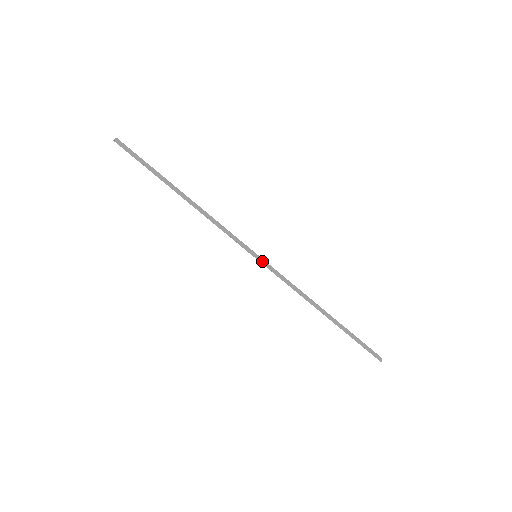
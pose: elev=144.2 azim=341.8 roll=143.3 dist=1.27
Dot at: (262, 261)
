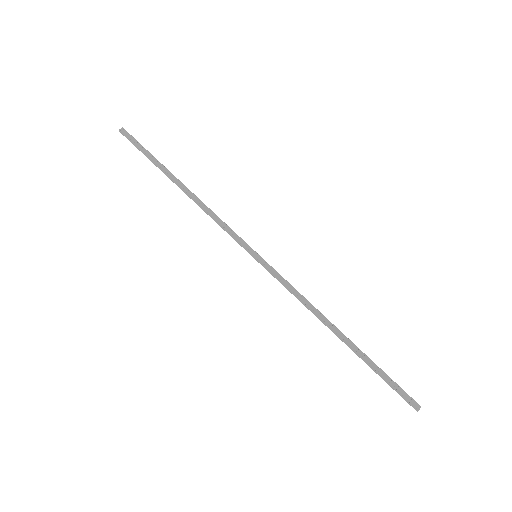
Dot at: (262, 262)
